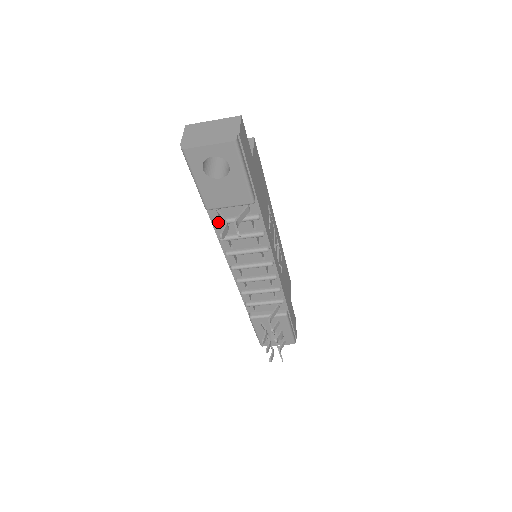
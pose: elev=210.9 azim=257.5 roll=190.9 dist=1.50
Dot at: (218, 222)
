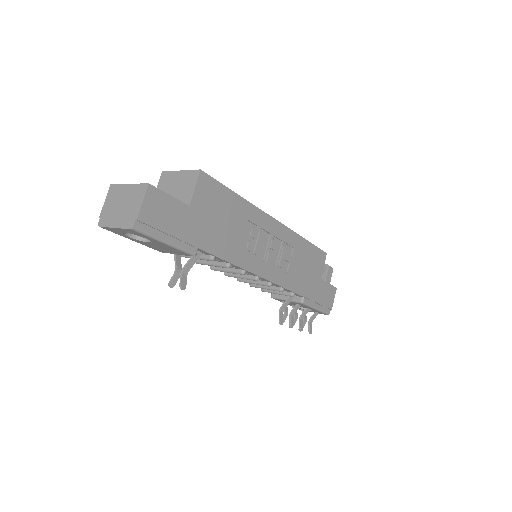
Dot at: (181, 256)
